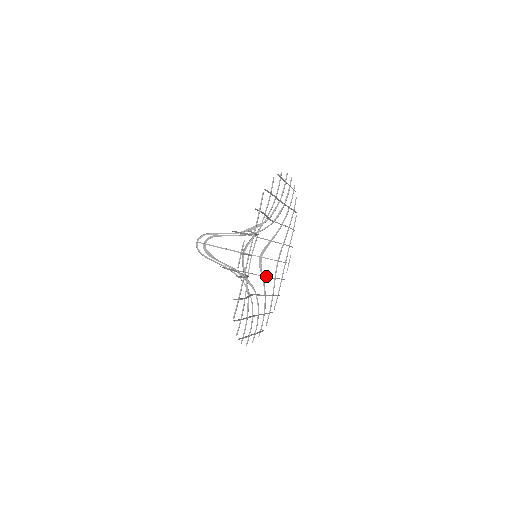
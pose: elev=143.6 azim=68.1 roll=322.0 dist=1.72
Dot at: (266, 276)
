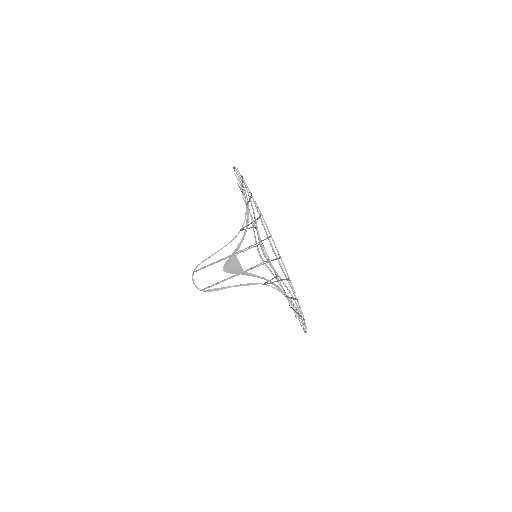
Dot at: occluded
